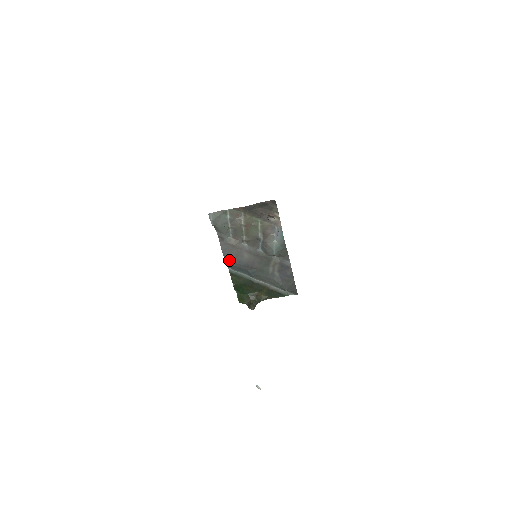
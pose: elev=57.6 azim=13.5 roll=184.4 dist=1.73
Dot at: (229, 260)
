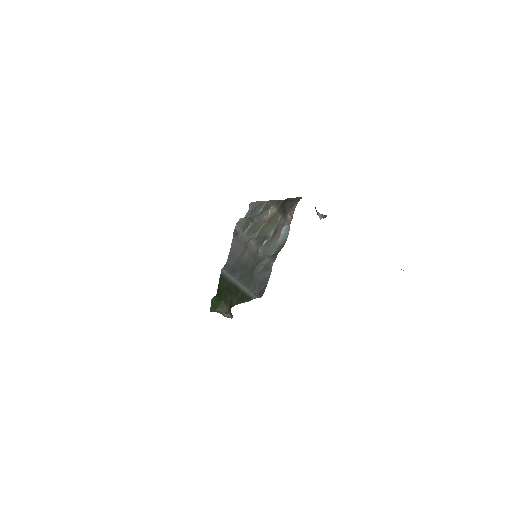
Dot at: (231, 260)
